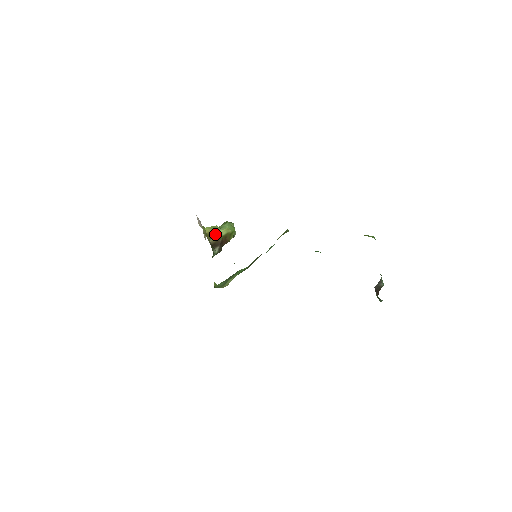
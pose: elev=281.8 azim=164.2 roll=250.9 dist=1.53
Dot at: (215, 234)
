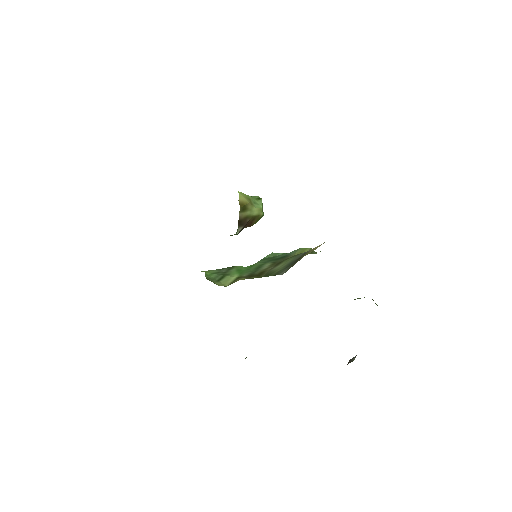
Dot at: (248, 208)
